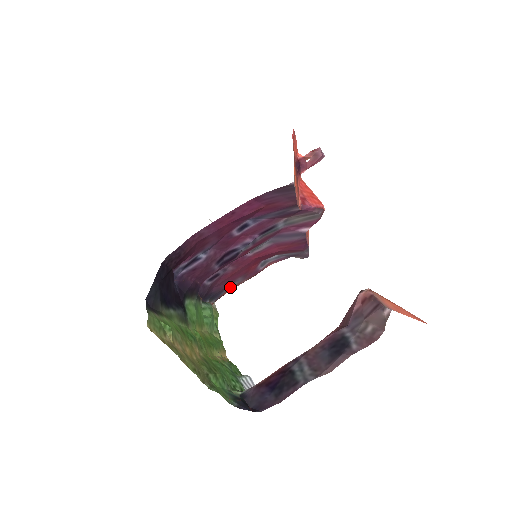
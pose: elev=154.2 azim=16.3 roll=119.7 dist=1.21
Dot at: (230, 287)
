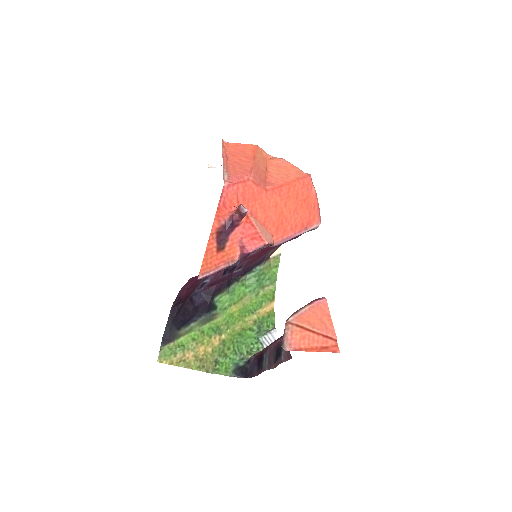
Dot at: (270, 252)
